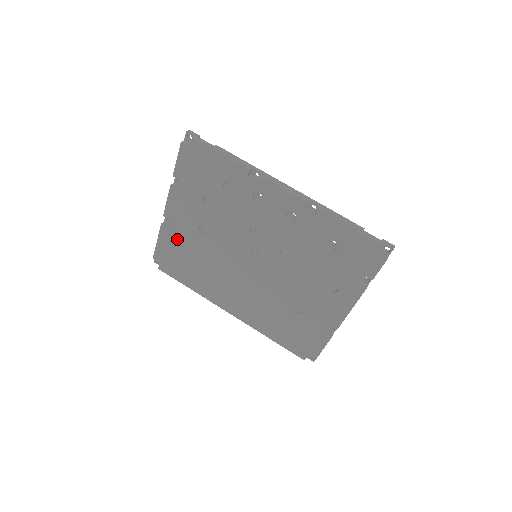
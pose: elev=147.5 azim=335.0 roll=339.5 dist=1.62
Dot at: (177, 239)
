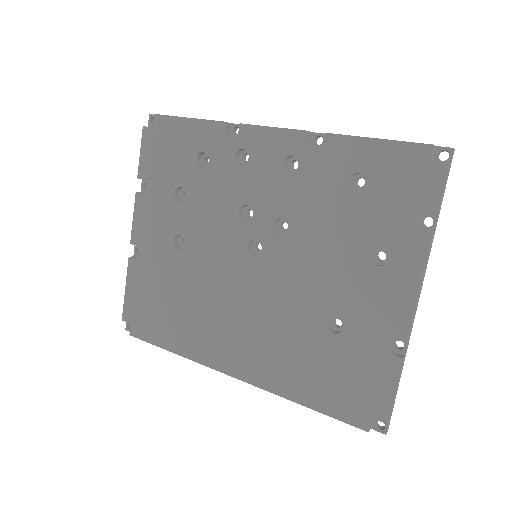
Dot at: (149, 272)
